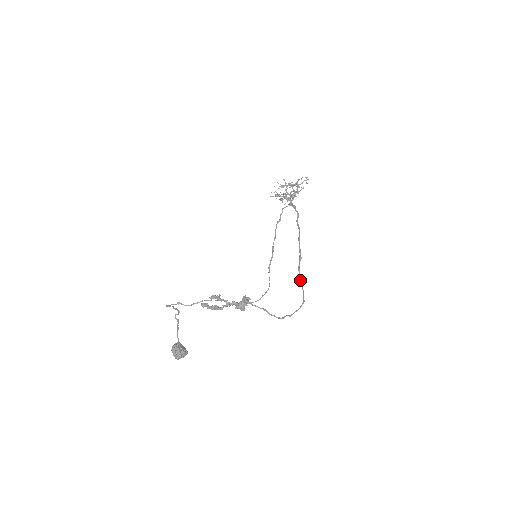
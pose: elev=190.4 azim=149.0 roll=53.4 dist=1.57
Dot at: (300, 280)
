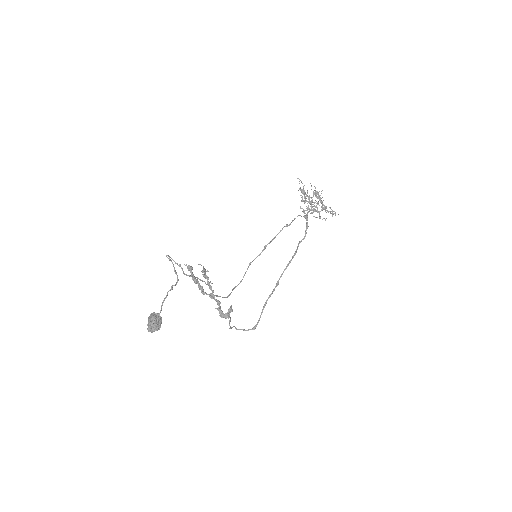
Dot at: (265, 305)
